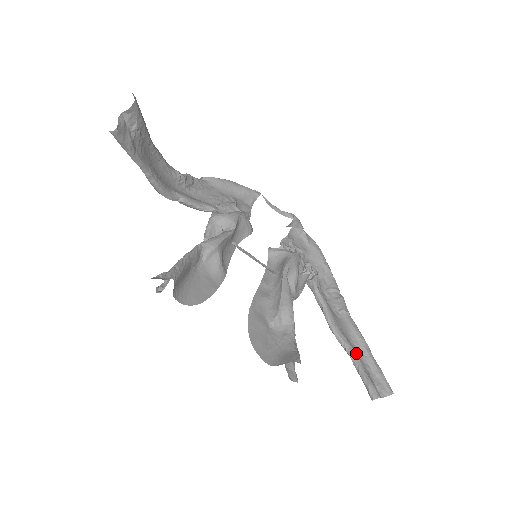
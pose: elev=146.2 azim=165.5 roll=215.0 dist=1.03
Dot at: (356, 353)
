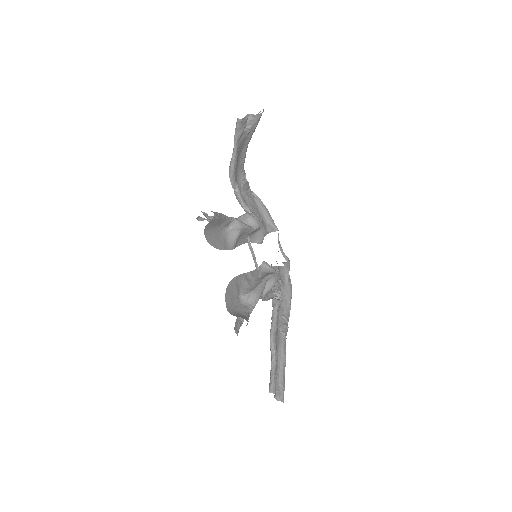
Dot at: occluded
